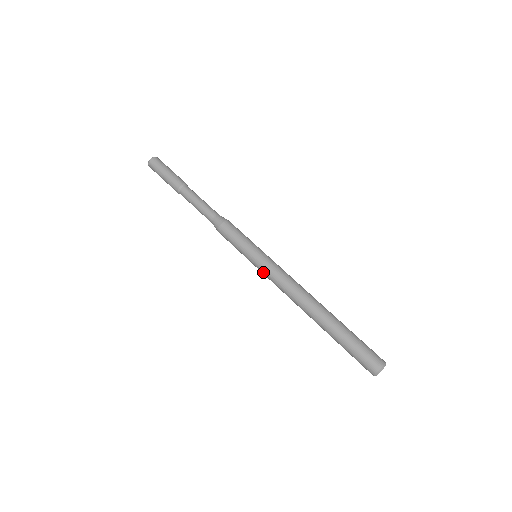
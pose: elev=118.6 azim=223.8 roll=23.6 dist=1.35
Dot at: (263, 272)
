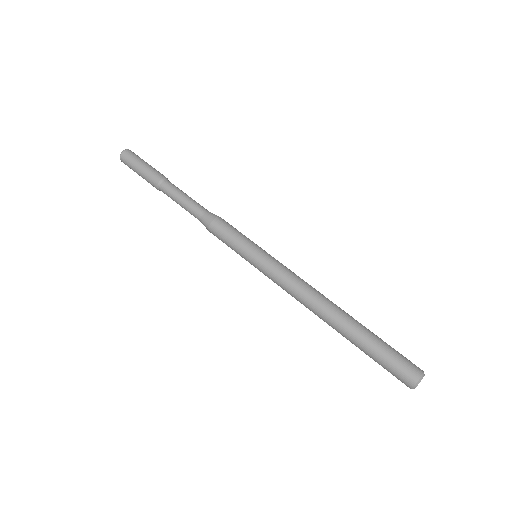
Dot at: occluded
